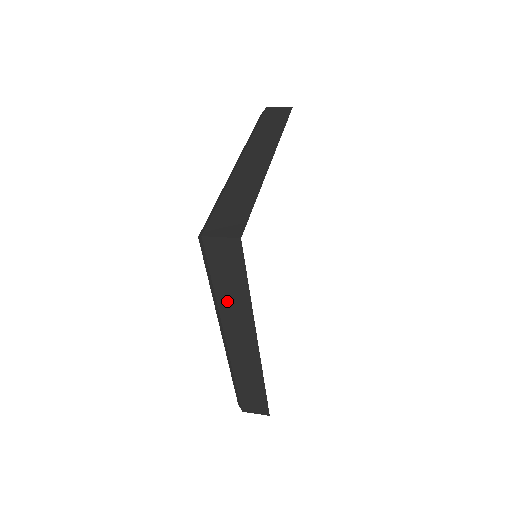
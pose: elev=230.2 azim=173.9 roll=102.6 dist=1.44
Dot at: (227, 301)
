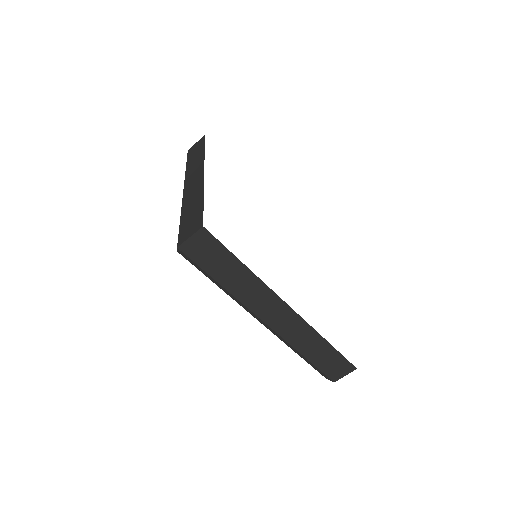
Dot at: (238, 287)
